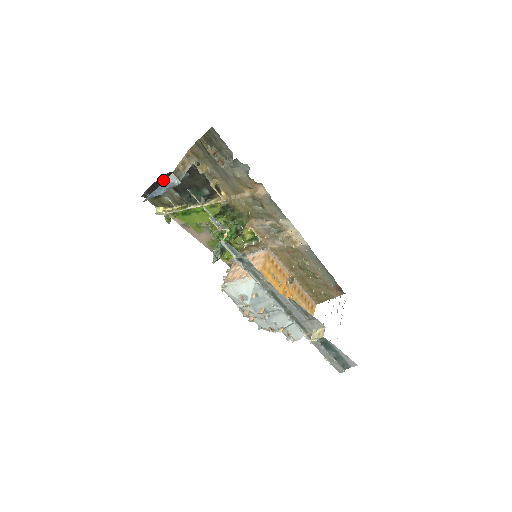
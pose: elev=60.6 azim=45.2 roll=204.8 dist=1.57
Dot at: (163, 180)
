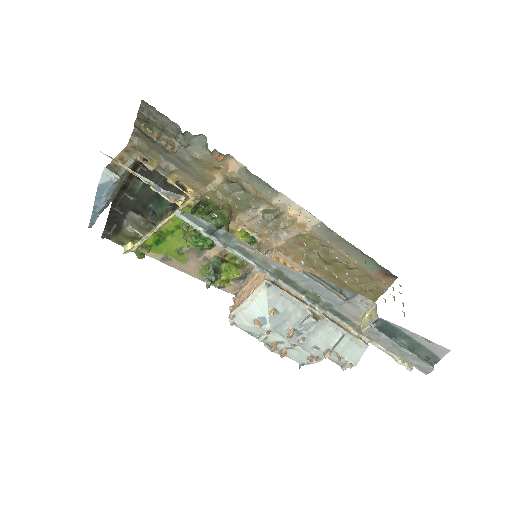
Dot at: (117, 205)
